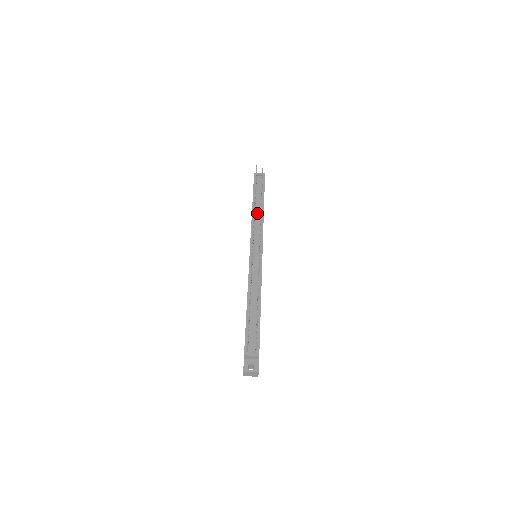
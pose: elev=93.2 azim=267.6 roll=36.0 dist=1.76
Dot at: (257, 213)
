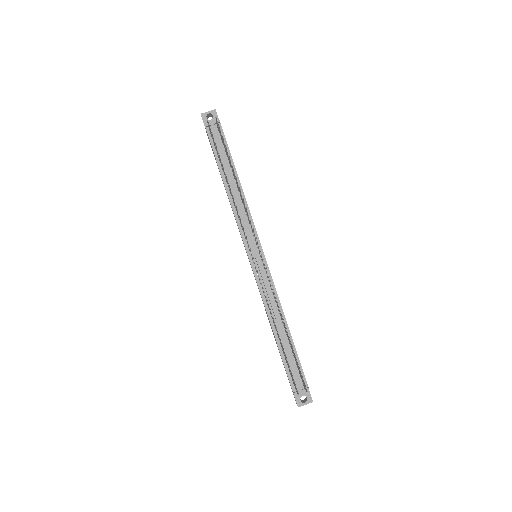
Dot at: (234, 193)
